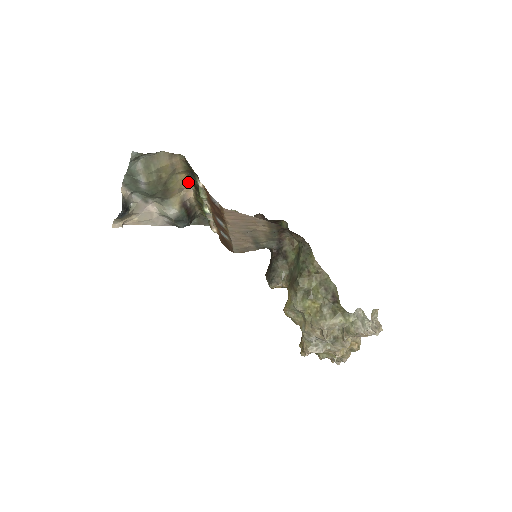
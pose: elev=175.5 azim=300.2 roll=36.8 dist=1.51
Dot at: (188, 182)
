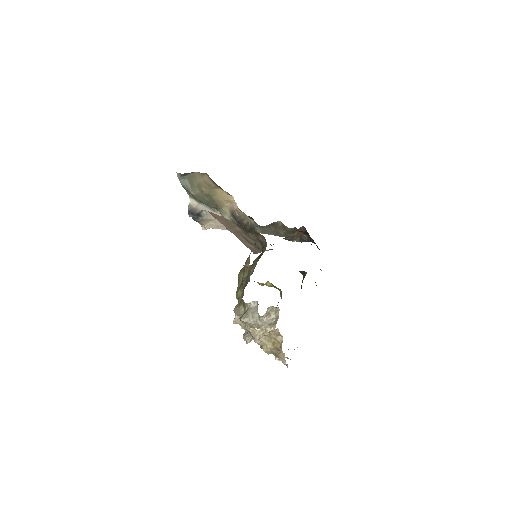
Dot at: (229, 195)
